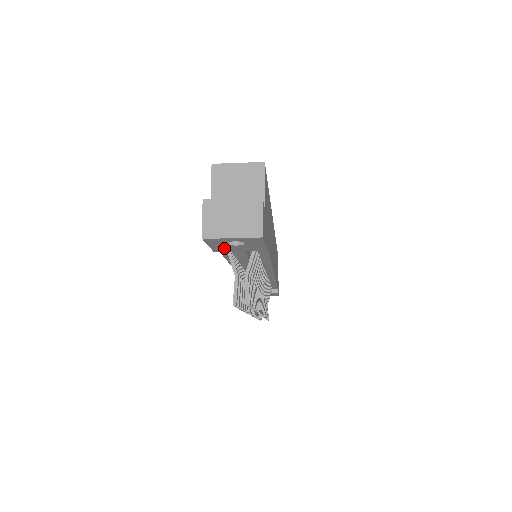
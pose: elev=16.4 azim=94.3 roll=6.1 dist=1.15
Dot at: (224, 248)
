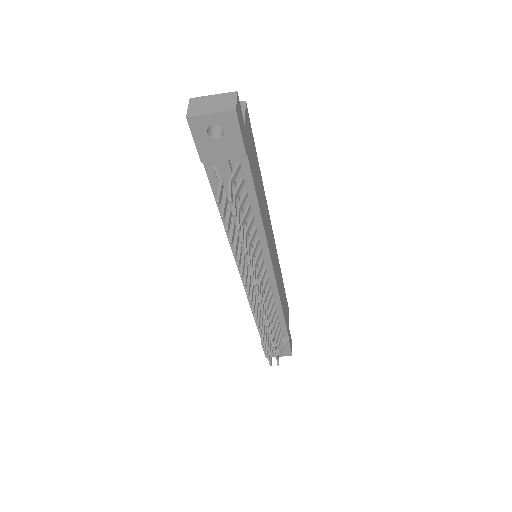
Dot at: (208, 150)
